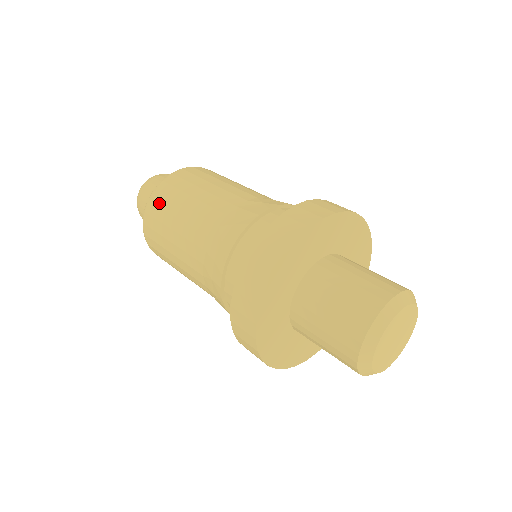
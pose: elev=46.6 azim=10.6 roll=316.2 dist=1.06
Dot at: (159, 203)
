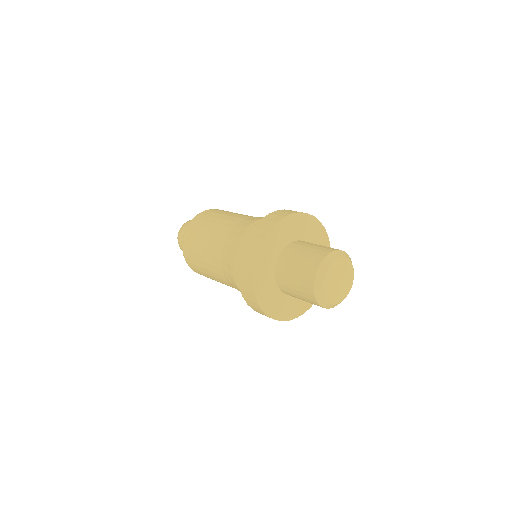
Dot at: (219, 210)
